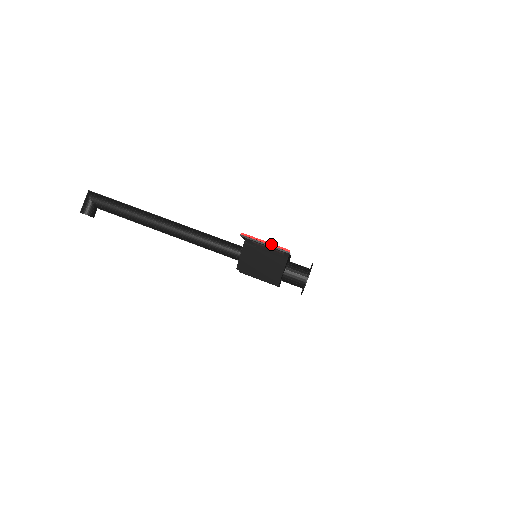
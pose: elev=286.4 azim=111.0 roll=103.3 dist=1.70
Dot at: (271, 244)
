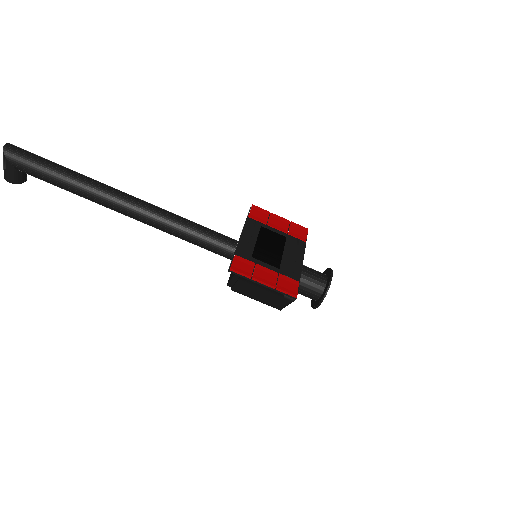
Dot at: (271, 286)
